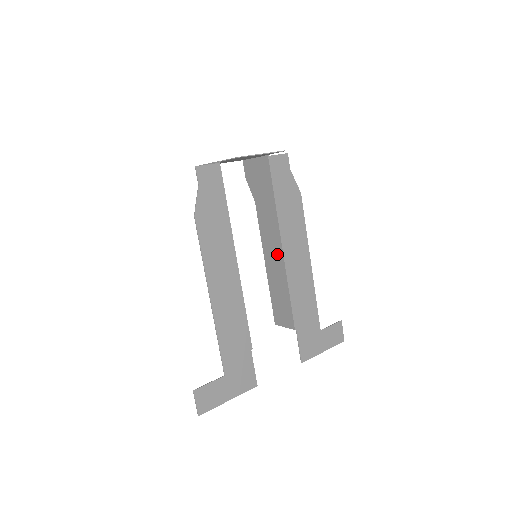
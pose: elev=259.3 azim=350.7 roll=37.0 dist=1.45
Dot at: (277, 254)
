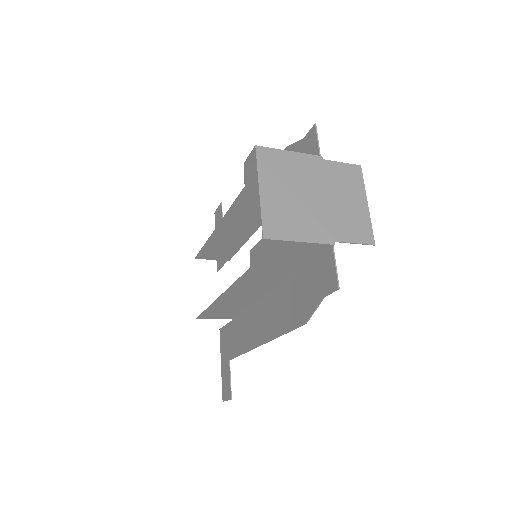
Dot at: (249, 225)
